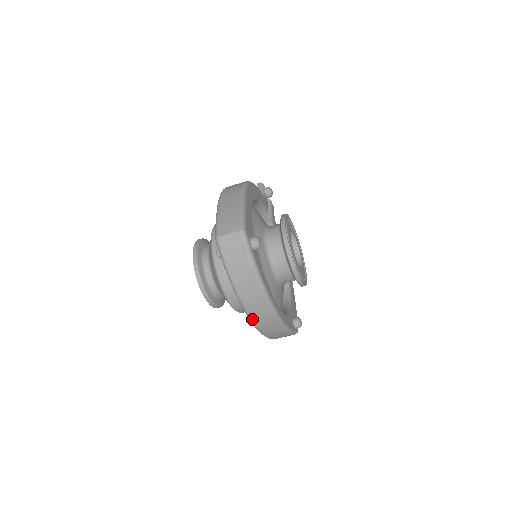
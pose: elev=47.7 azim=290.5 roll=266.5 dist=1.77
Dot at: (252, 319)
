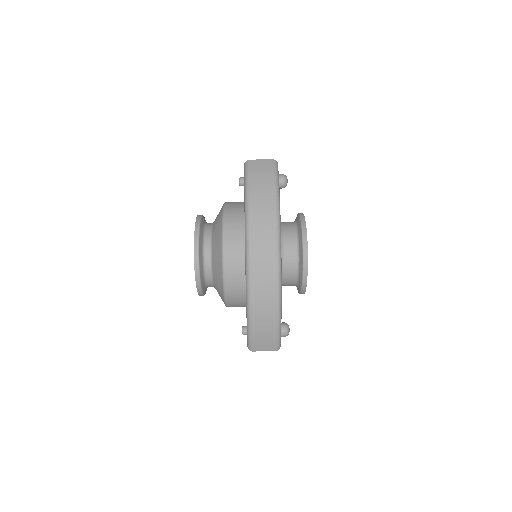
Dot at: (250, 258)
